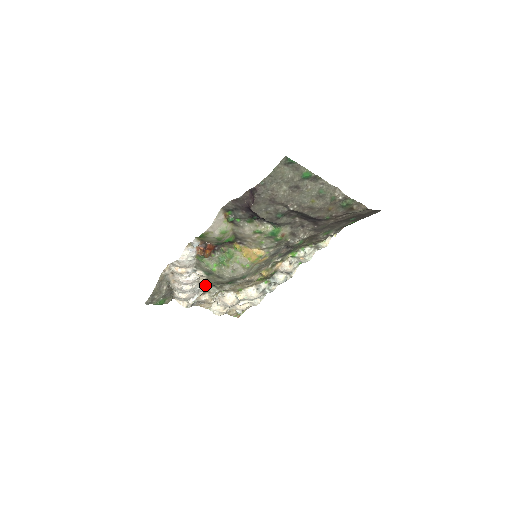
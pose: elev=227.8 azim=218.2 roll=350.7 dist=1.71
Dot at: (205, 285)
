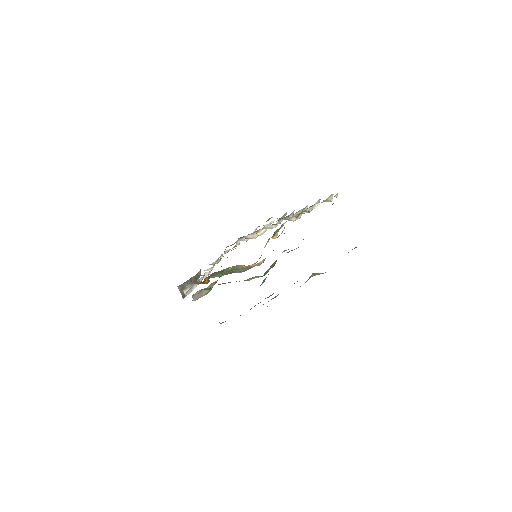
Dot at: occluded
